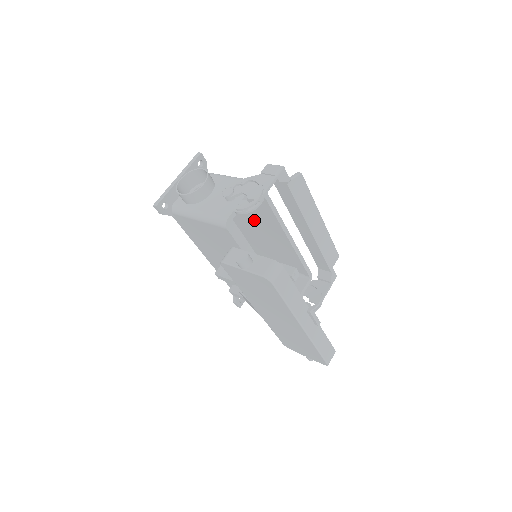
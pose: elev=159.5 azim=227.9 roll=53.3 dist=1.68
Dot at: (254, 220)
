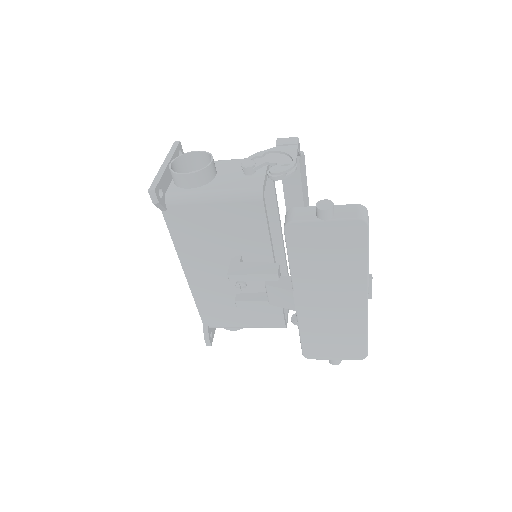
Dot at: occluded
